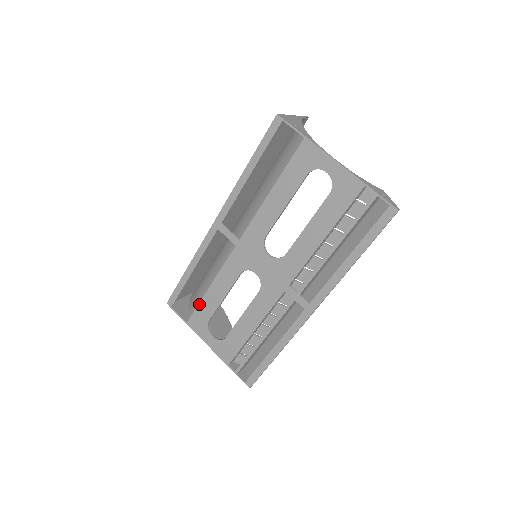
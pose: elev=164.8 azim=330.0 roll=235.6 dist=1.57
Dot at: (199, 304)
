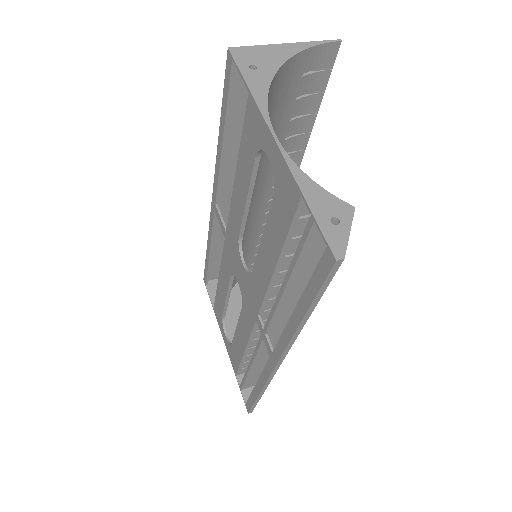
Dot at: (216, 294)
